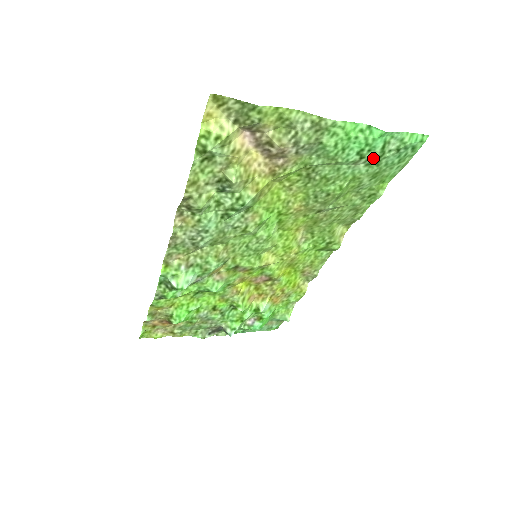
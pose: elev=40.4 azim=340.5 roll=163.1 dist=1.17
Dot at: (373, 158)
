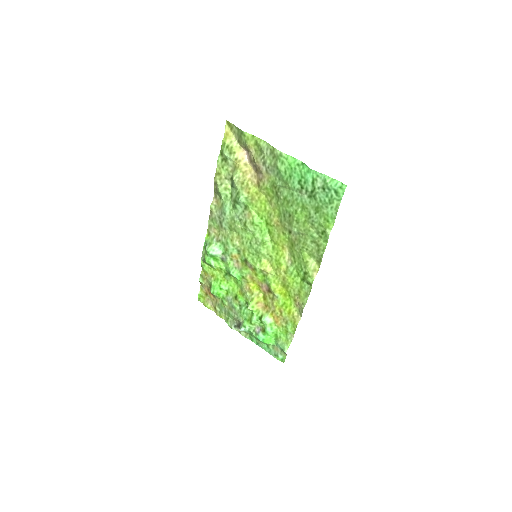
Dot at: (309, 191)
